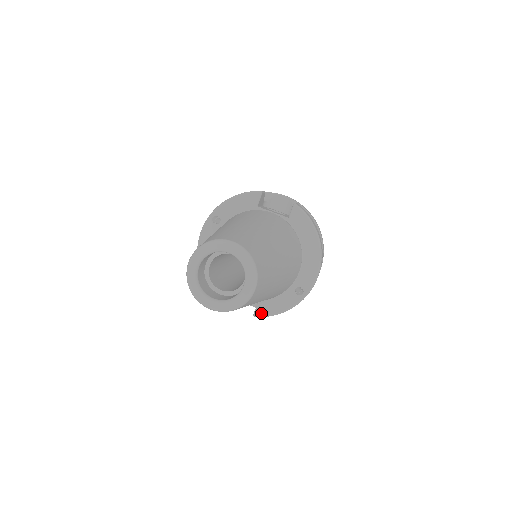
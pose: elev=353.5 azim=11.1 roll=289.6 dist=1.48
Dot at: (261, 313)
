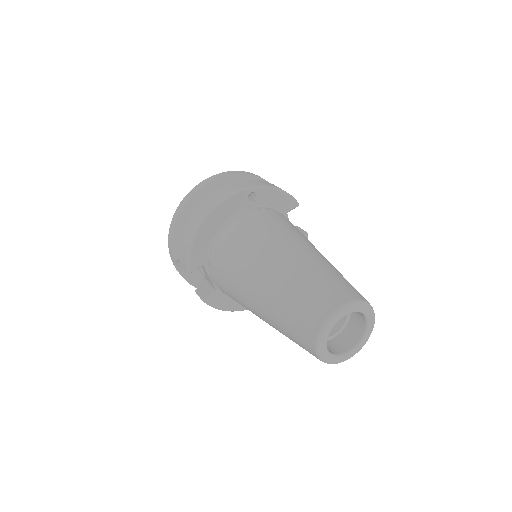
Dot at: (212, 302)
